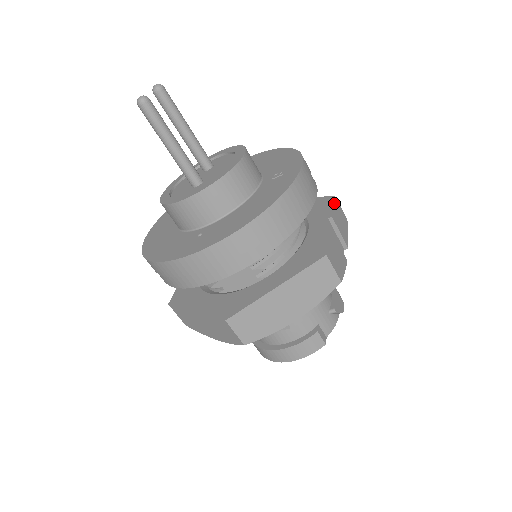
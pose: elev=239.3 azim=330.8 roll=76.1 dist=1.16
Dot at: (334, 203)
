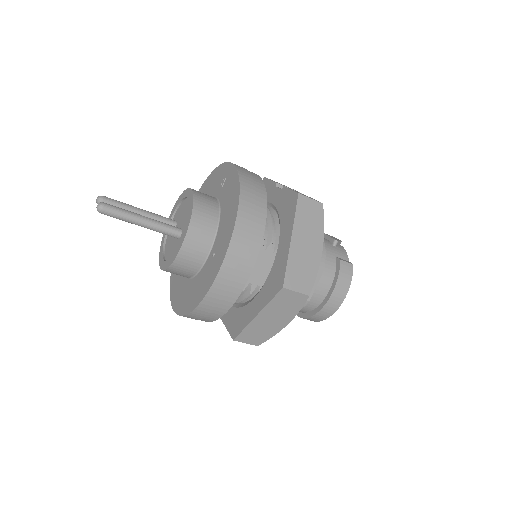
Dot at: (269, 179)
